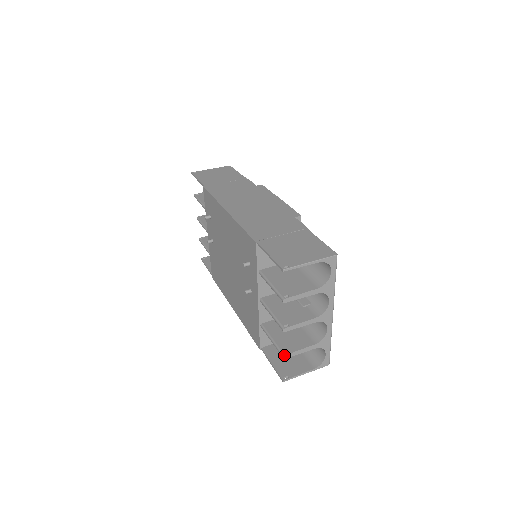
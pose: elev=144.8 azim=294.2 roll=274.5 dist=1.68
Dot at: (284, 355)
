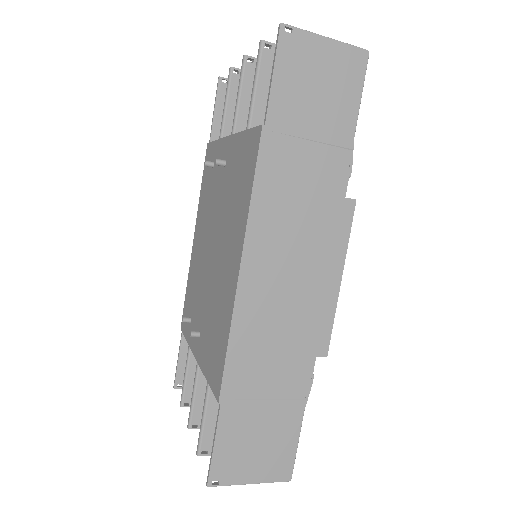
Dot at: (260, 43)
